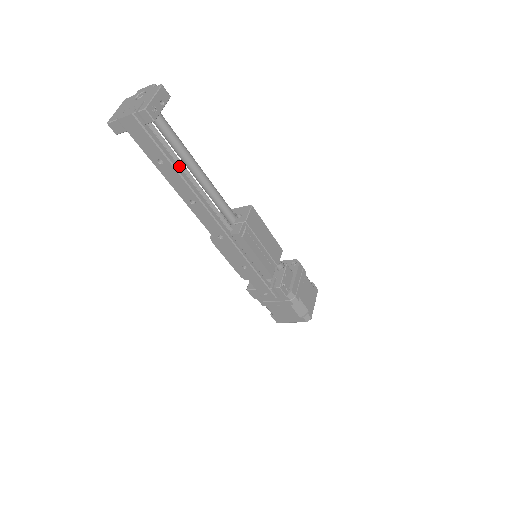
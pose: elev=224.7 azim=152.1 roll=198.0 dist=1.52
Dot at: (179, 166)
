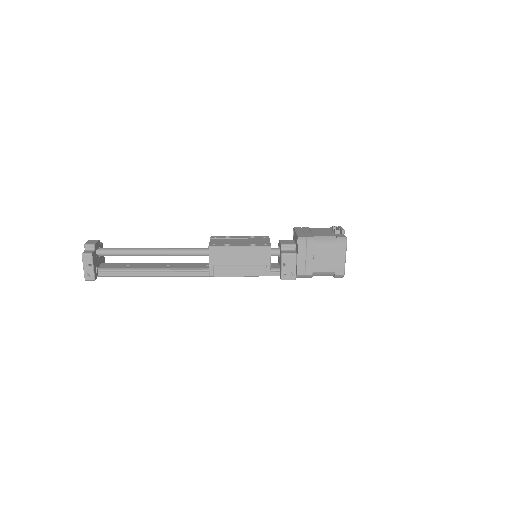
Dot at: (138, 269)
